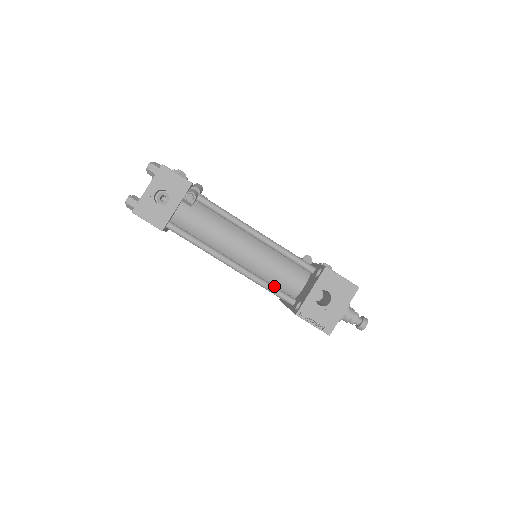
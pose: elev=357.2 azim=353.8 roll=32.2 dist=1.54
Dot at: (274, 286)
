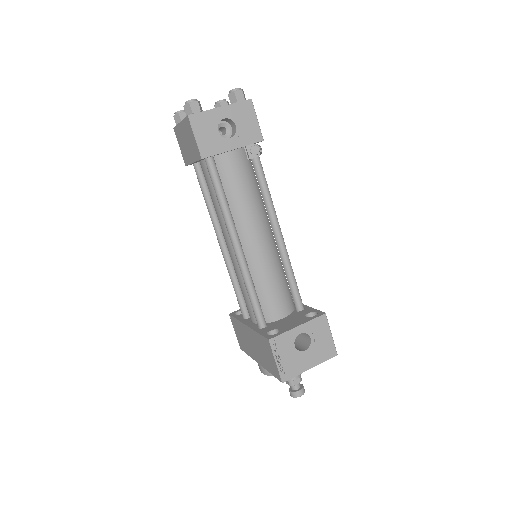
Dot at: (258, 297)
